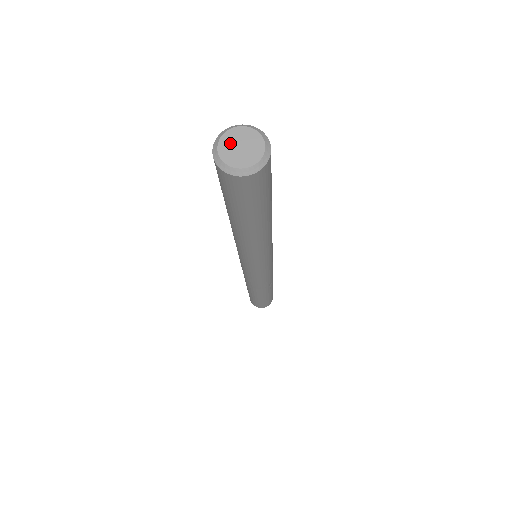
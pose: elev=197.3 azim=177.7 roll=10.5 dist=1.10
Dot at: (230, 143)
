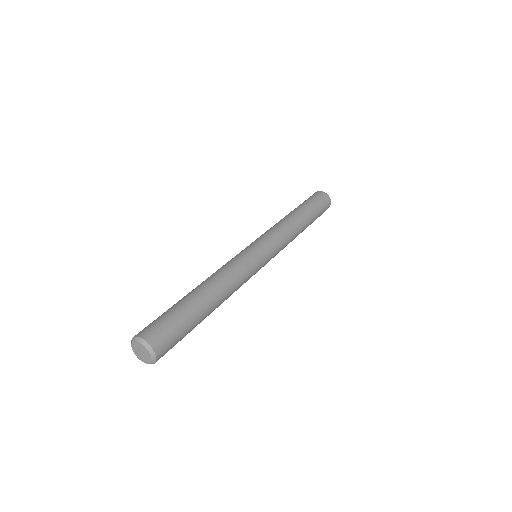
Dot at: (137, 353)
